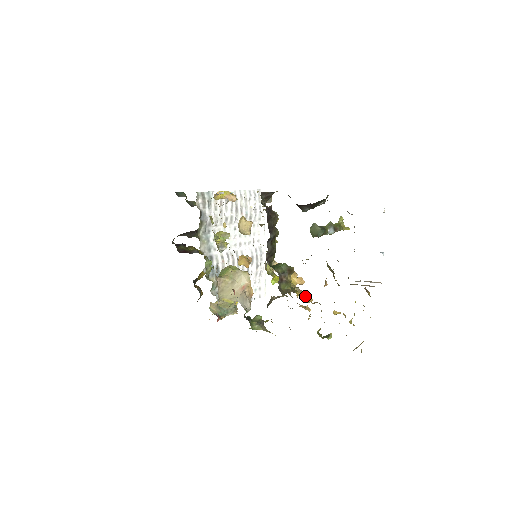
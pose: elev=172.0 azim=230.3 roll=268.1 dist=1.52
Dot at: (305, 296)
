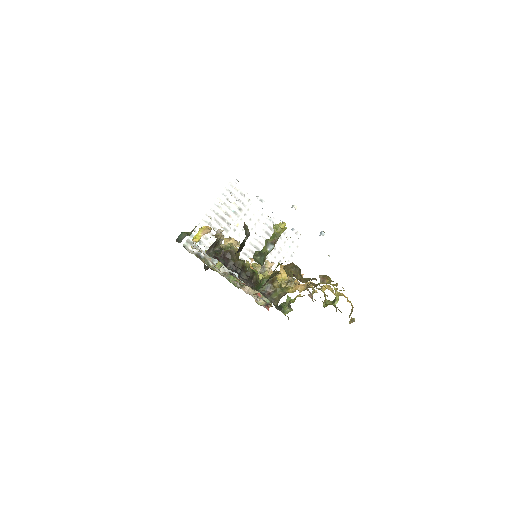
Dot at: (296, 288)
